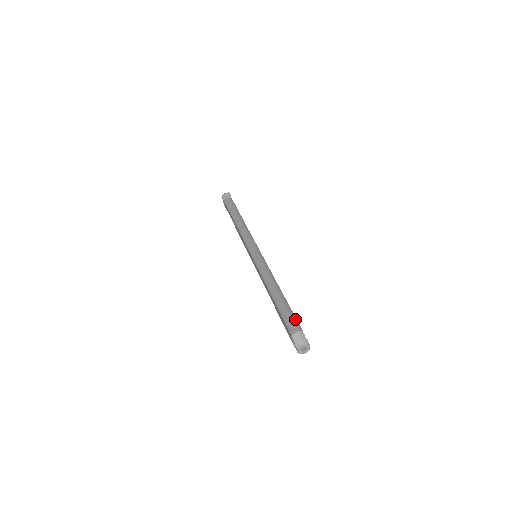
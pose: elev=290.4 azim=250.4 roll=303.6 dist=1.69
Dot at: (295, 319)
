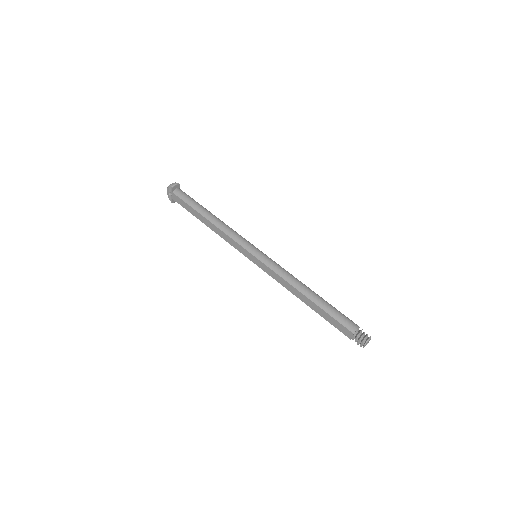
Dot at: (346, 317)
